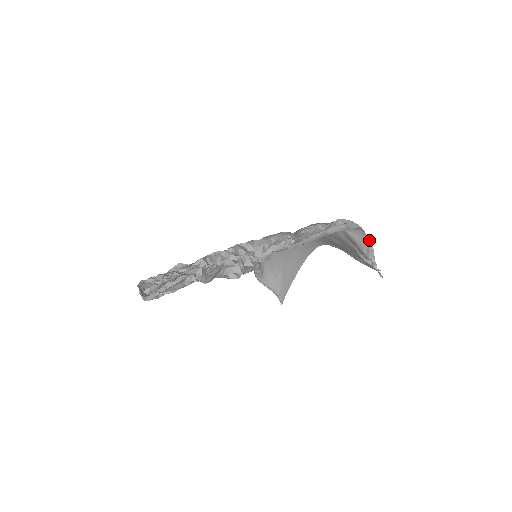
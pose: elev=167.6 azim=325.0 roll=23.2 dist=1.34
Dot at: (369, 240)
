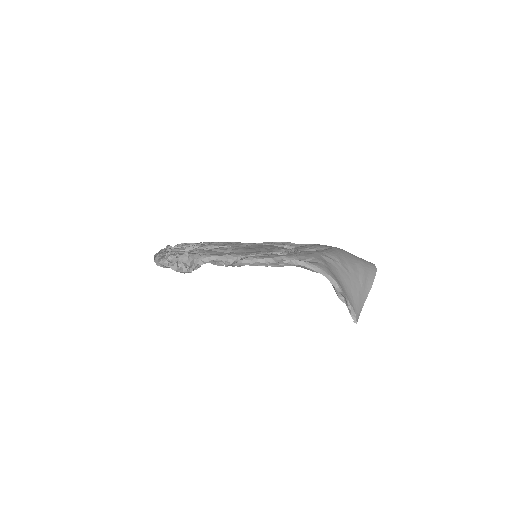
Dot at: (338, 287)
